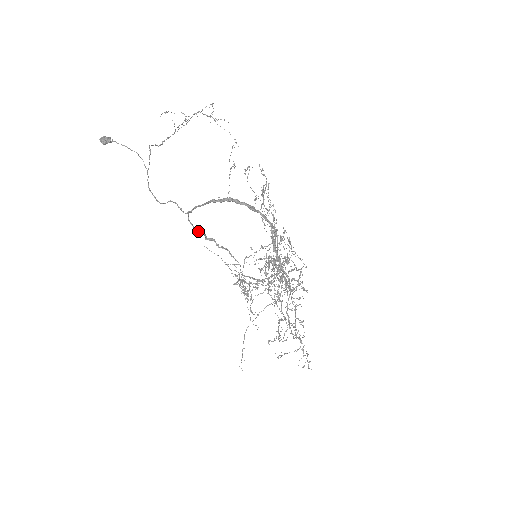
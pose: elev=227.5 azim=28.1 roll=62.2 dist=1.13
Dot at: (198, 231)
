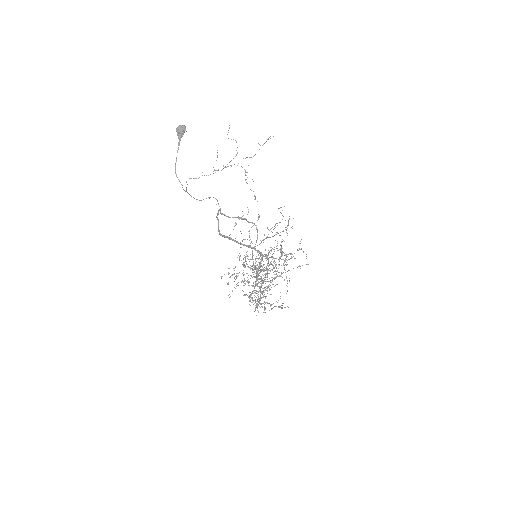
Dot at: occluded
